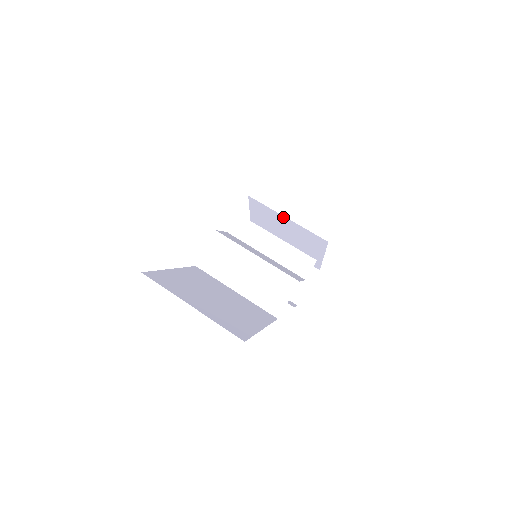
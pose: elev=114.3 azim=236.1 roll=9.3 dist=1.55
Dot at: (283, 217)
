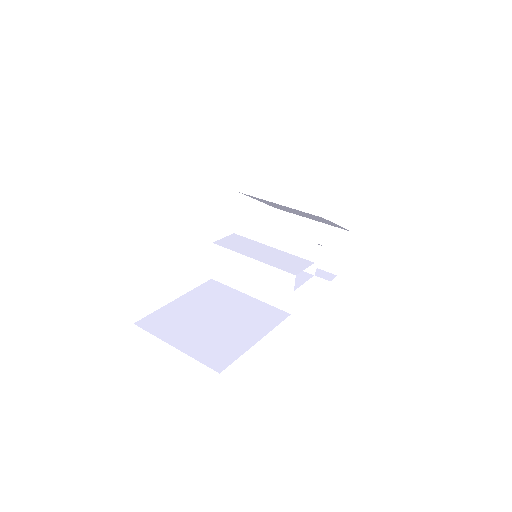
Dot at: occluded
